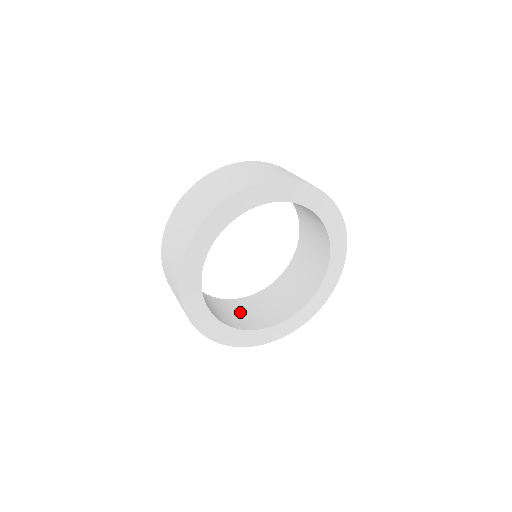
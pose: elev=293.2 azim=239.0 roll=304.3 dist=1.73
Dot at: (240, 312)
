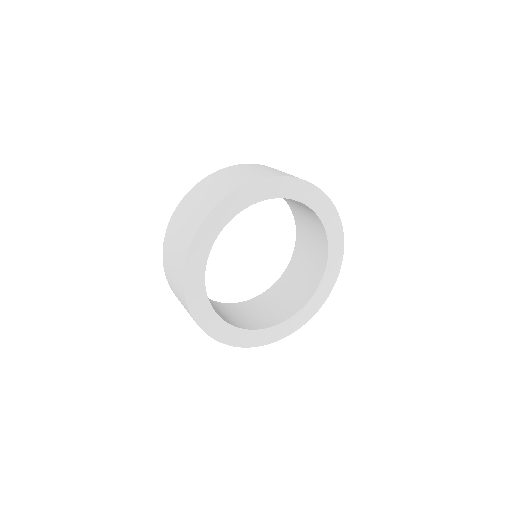
Dot at: (217, 309)
